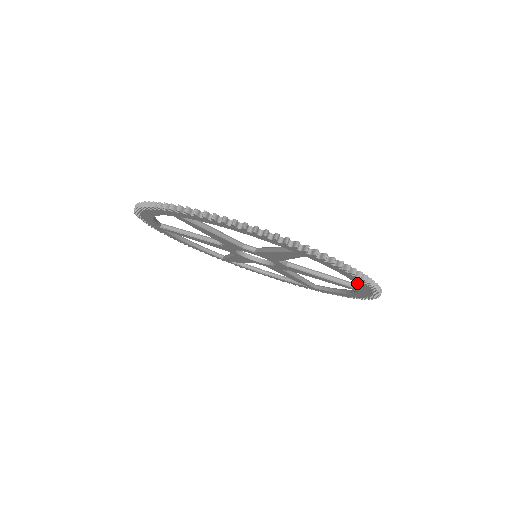
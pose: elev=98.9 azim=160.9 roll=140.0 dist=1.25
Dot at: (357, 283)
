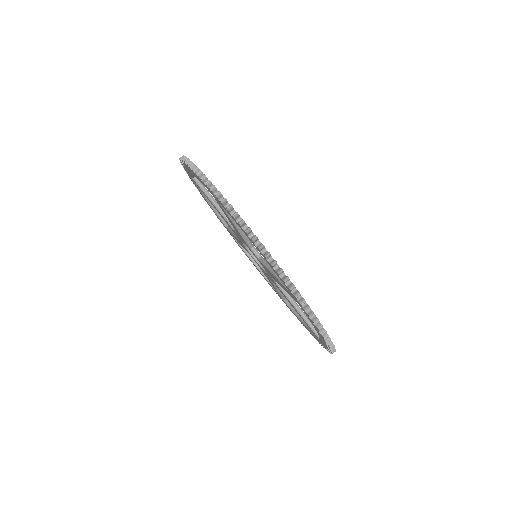
Dot at: (267, 261)
